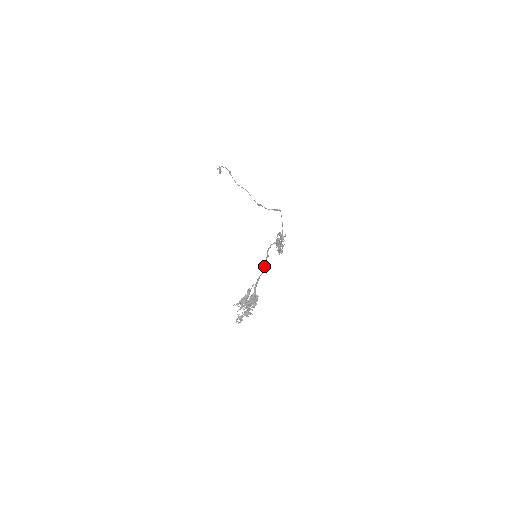
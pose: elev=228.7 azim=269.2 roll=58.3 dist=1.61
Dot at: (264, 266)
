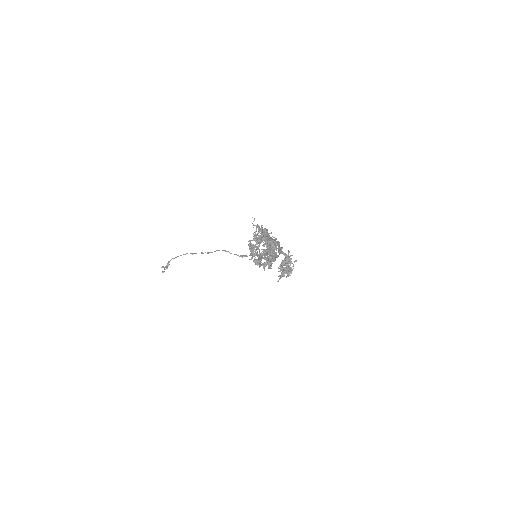
Dot at: occluded
